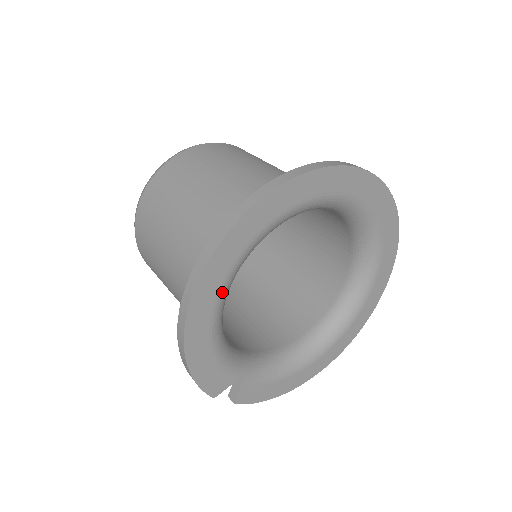
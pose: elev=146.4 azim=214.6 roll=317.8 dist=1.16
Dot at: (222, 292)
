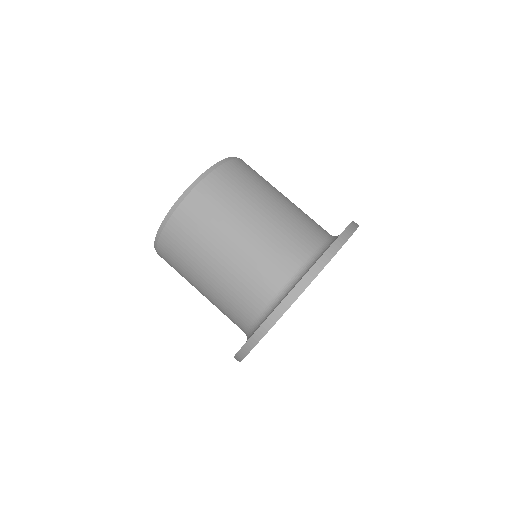
Dot at: occluded
